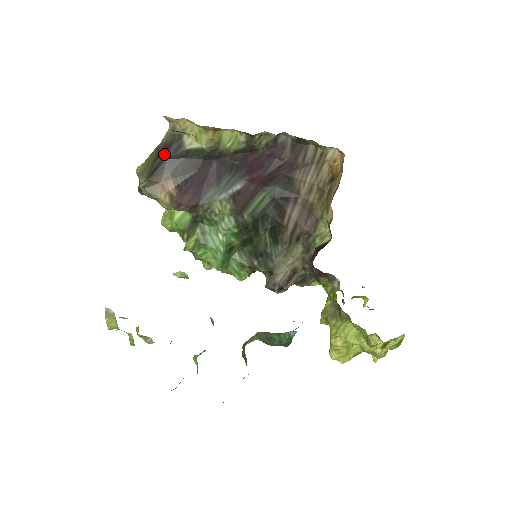
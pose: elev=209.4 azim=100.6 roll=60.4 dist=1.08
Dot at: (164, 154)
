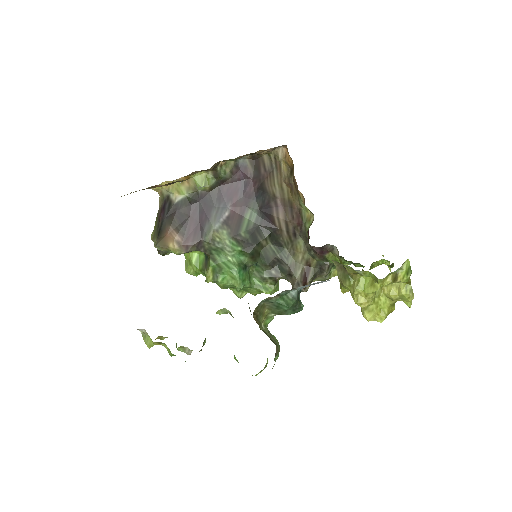
Dot at: (162, 215)
